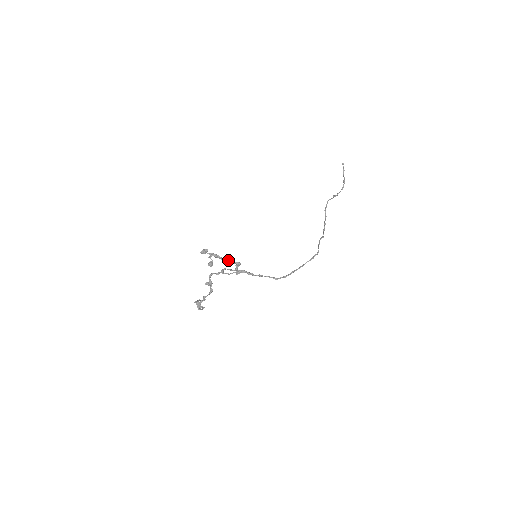
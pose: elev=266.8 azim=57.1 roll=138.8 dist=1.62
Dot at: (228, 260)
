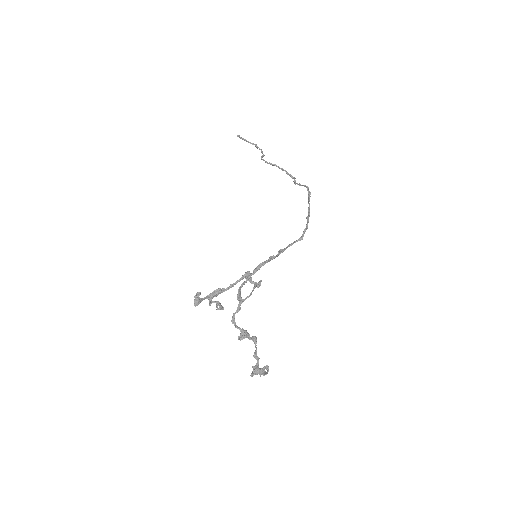
Dot at: occluded
